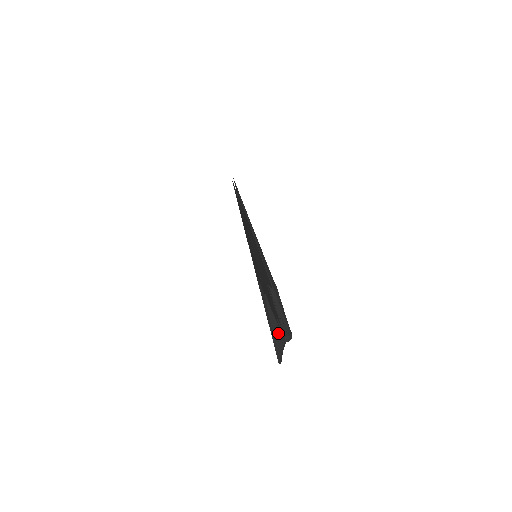
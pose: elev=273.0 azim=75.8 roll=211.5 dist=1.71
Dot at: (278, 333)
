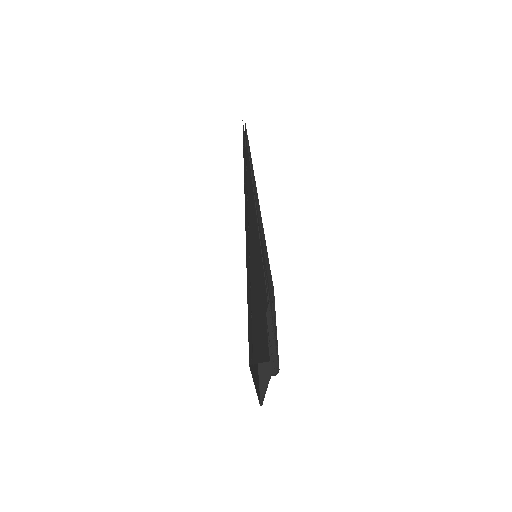
Dot at: (265, 366)
